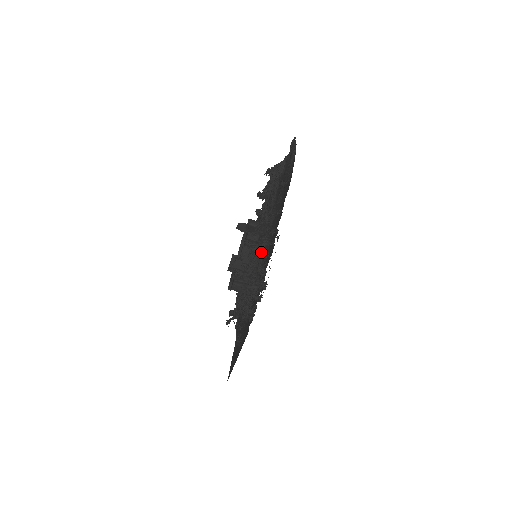
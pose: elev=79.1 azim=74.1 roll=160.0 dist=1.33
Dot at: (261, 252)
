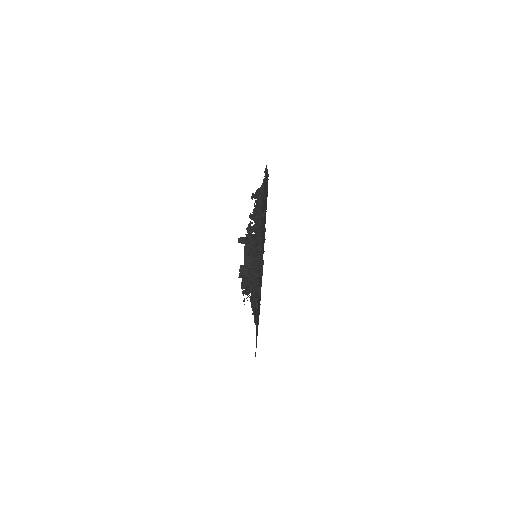
Dot at: (256, 243)
